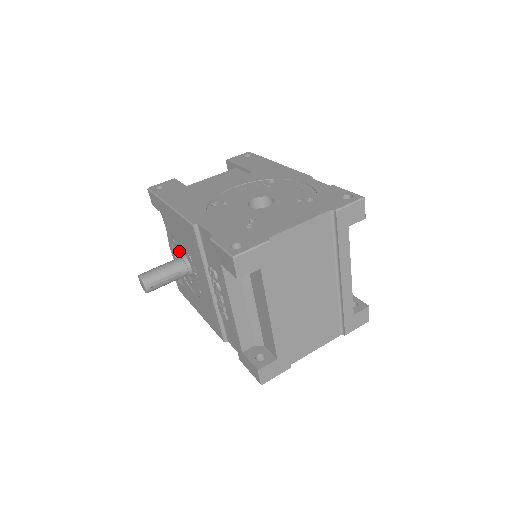
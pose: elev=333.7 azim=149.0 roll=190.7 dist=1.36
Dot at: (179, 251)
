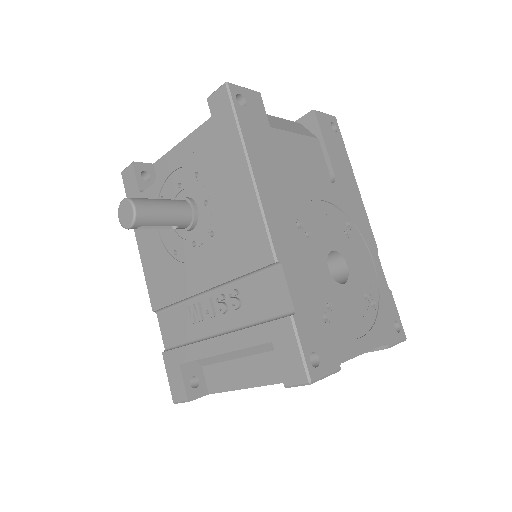
Dot at: (191, 189)
